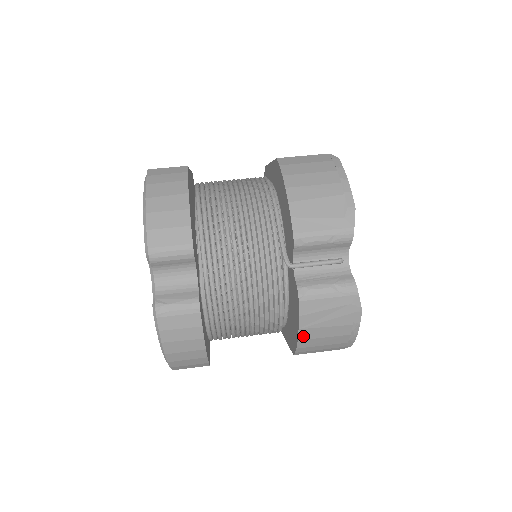
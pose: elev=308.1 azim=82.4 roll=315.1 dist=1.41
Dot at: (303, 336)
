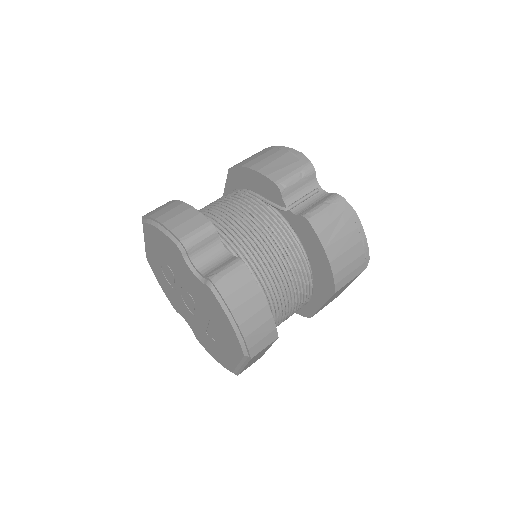
Dot at: (331, 256)
